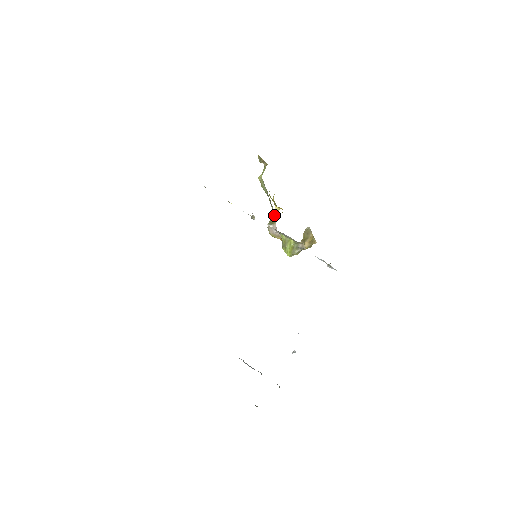
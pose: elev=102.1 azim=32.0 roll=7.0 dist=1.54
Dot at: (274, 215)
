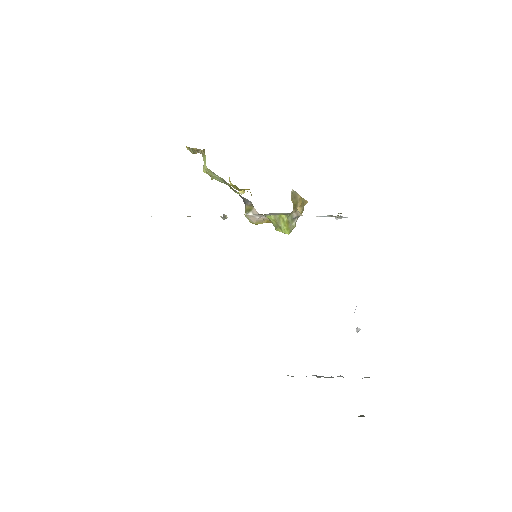
Dot at: (247, 200)
